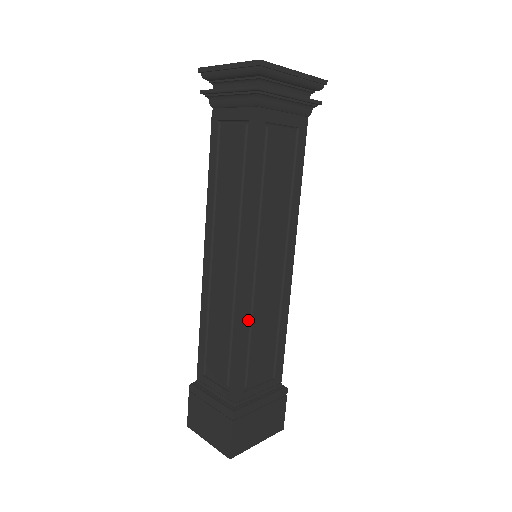
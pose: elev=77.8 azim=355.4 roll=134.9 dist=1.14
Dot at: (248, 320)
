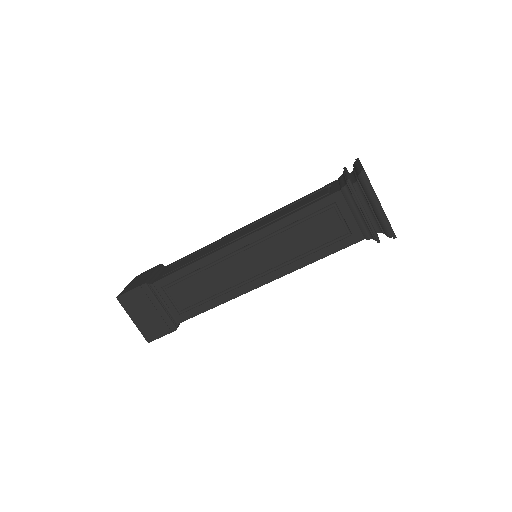
Dot at: (208, 263)
